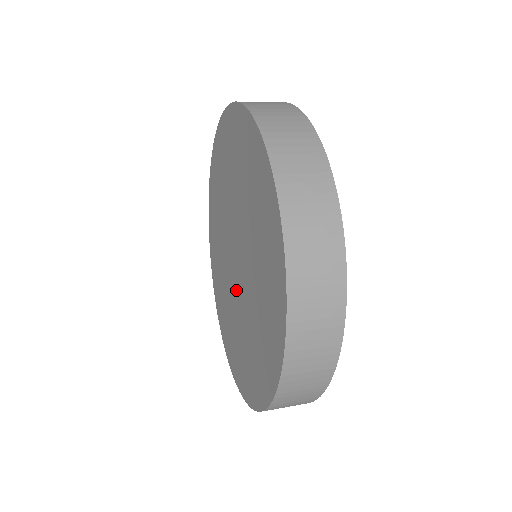
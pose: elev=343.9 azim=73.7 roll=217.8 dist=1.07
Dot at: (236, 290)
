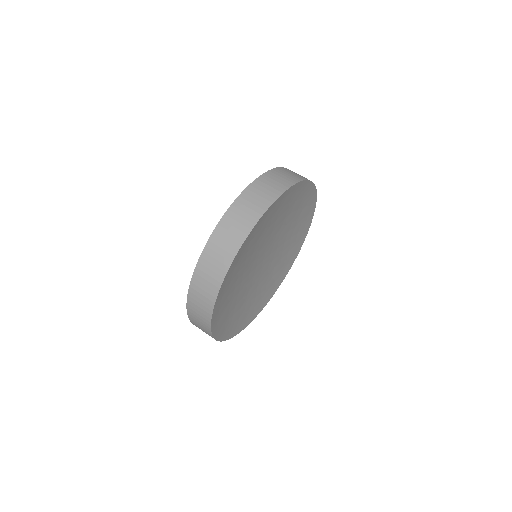
Dot at: occluded
